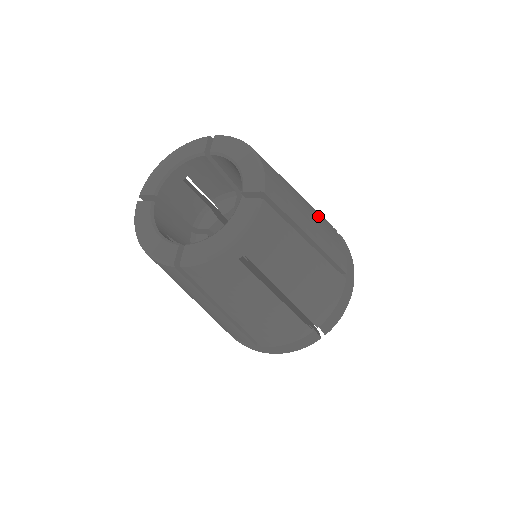
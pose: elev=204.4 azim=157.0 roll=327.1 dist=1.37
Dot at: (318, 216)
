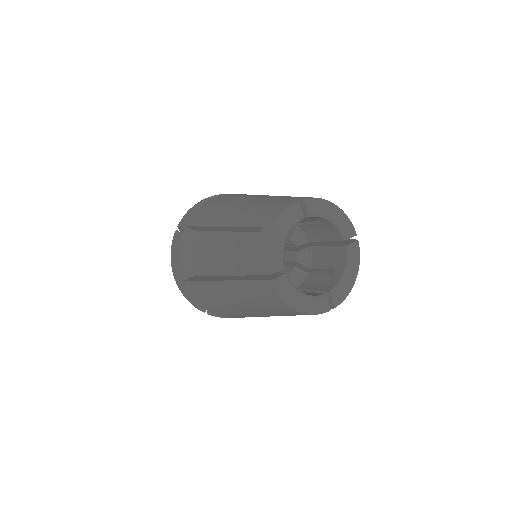
Dot at: occluded
